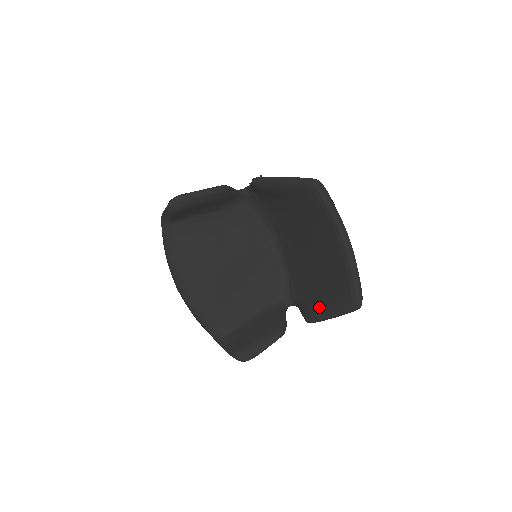
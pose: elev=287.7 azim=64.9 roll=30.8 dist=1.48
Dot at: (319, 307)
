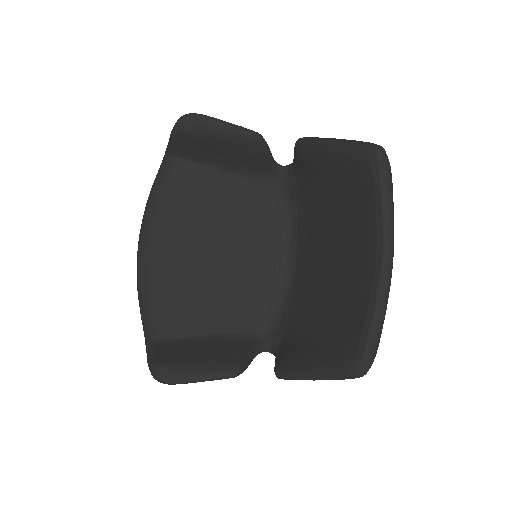
Dot at: (302, 356)
